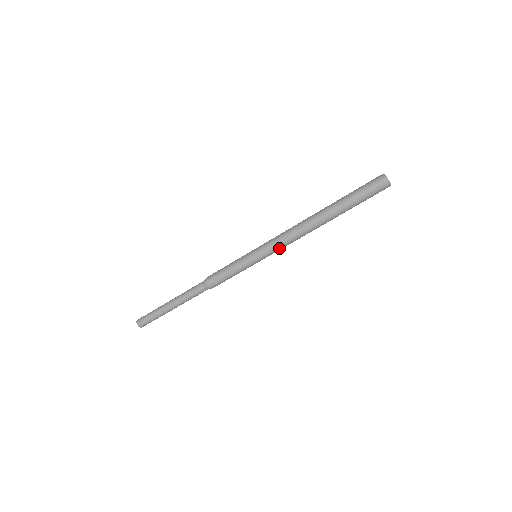
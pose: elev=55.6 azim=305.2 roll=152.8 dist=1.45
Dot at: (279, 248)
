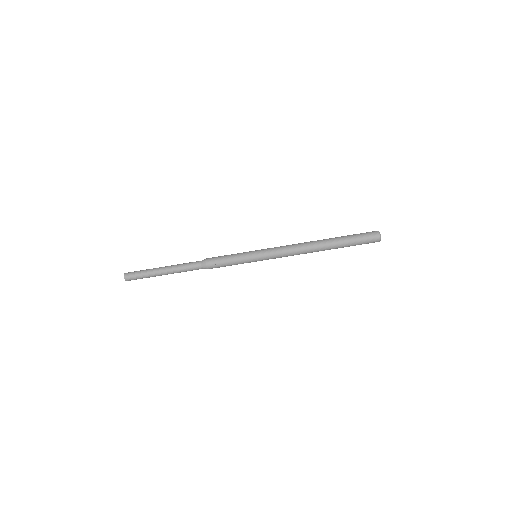
Dot at: (278, 253)
